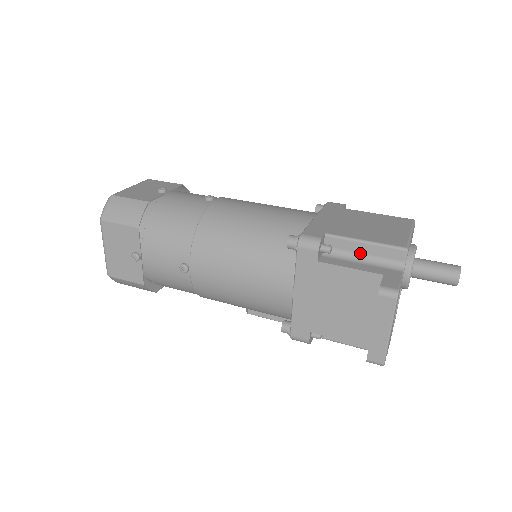
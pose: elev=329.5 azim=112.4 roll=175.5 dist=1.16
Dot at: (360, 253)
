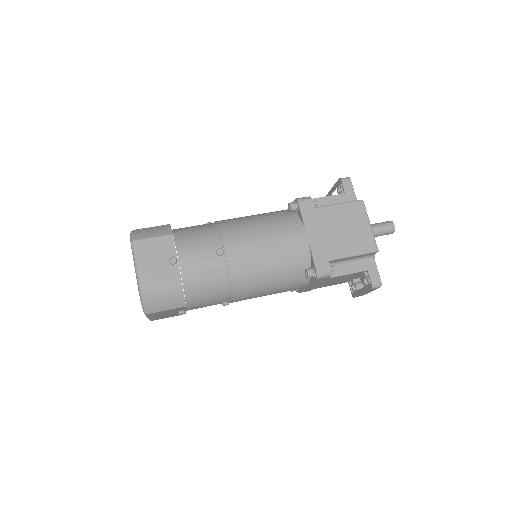
Dot at: (349, 259)
